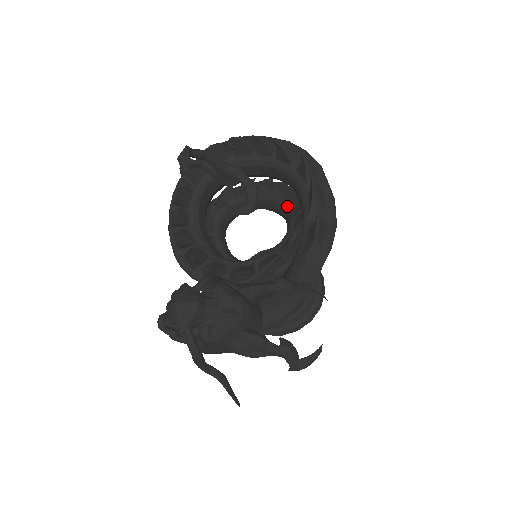
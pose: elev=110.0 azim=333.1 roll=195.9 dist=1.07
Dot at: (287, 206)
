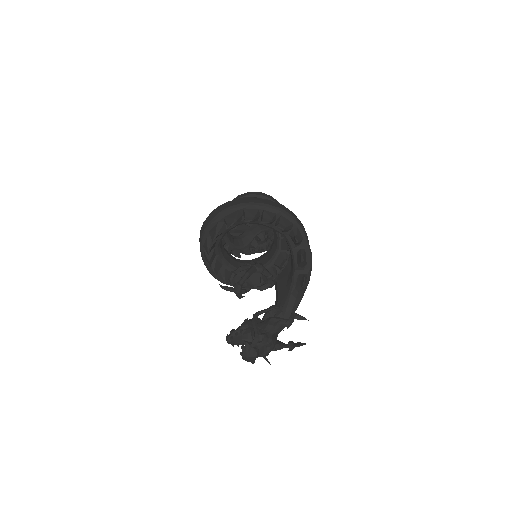
Dot at: occluded
